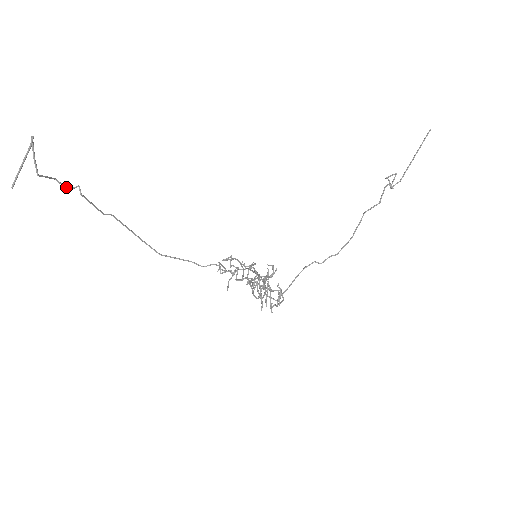
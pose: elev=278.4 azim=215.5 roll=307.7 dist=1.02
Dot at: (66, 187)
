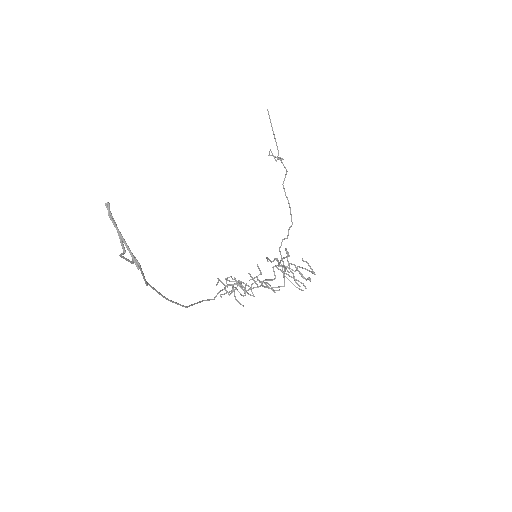
Dot at: (131, 261)
